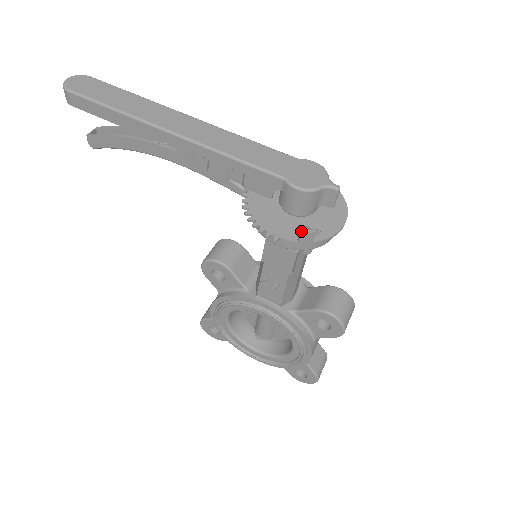
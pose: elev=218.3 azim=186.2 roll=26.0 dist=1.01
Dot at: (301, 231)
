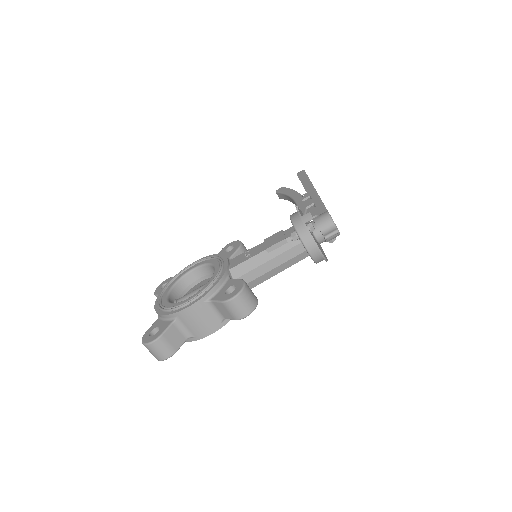
Dot at: occluded
